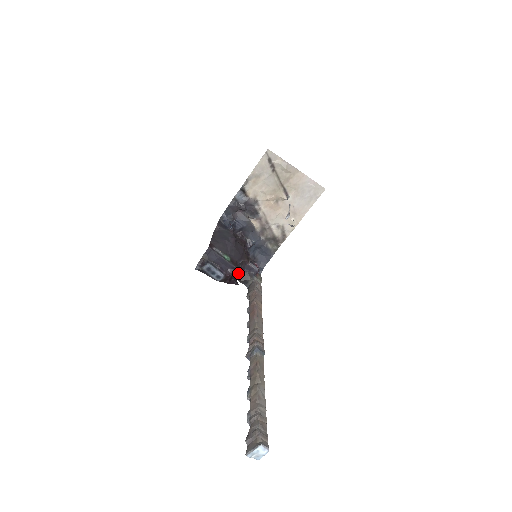
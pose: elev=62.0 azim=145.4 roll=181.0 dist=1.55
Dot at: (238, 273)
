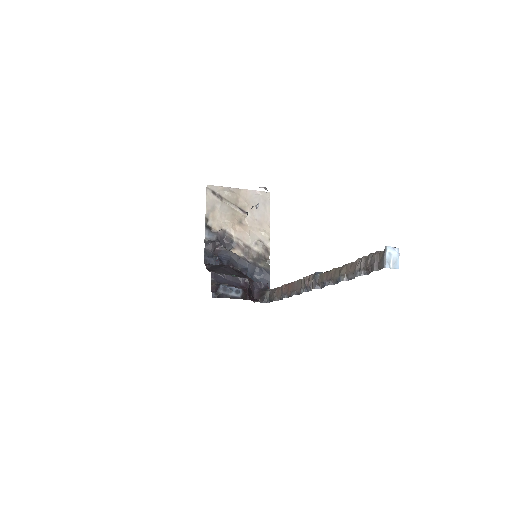
Dot at: (252, 295)
